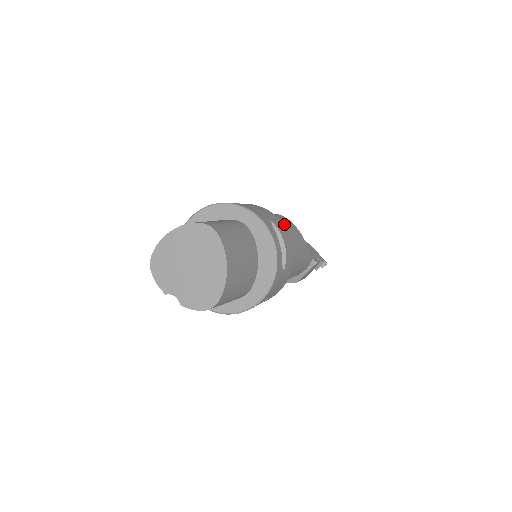
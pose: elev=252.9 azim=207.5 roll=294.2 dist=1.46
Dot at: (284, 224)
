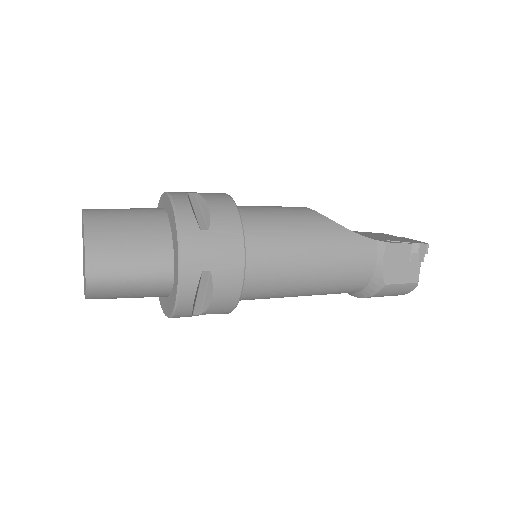
Dot at: (271, 206)
